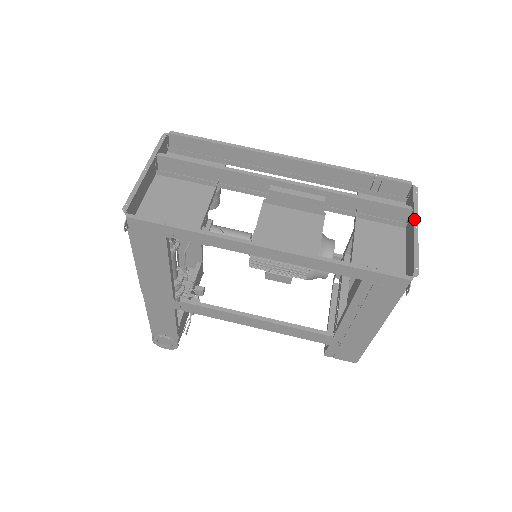
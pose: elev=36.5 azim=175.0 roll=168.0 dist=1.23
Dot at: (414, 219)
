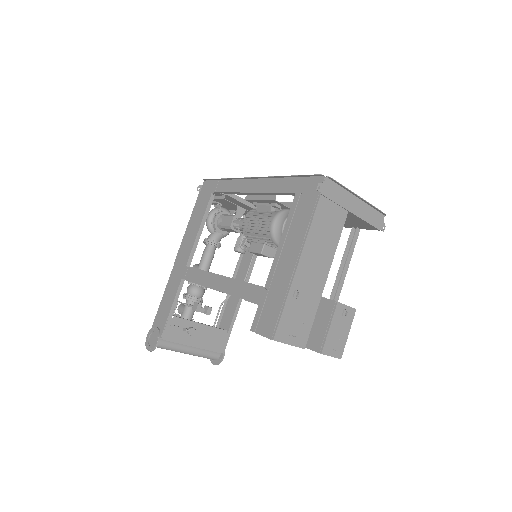
Dot at: (362, 200)
